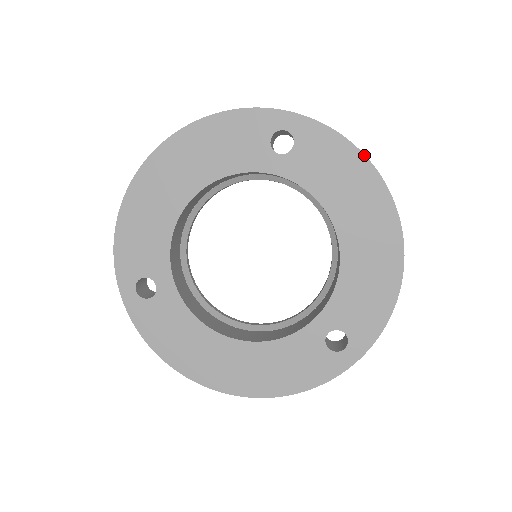
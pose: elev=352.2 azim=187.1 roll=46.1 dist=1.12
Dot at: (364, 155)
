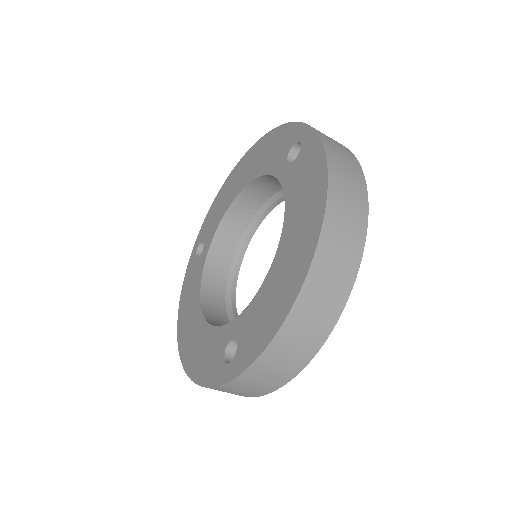
Dot at: (327, 172)
